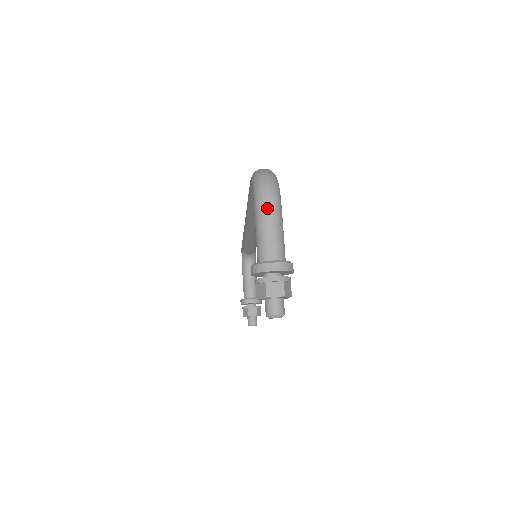
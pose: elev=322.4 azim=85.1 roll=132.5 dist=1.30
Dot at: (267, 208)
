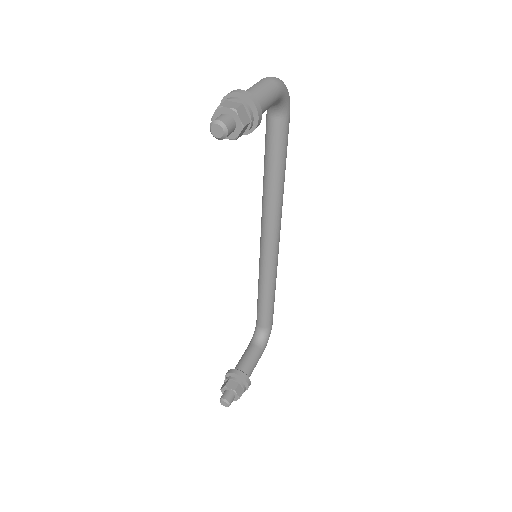
Dot at: (264, 80)
